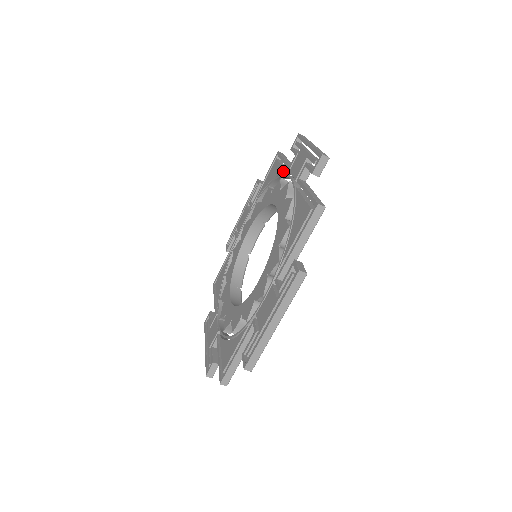
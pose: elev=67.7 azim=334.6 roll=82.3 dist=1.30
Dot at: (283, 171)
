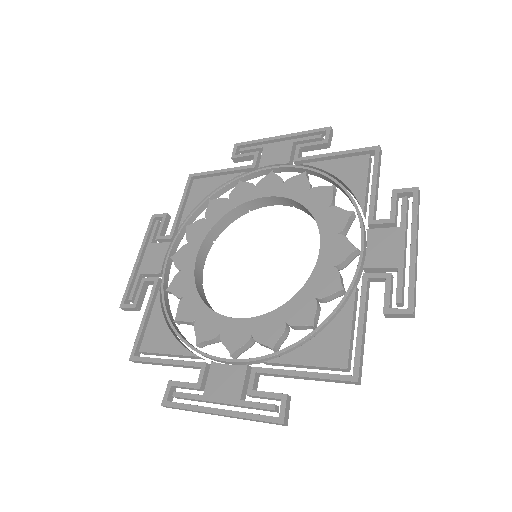
Dot at: (239, 174)
